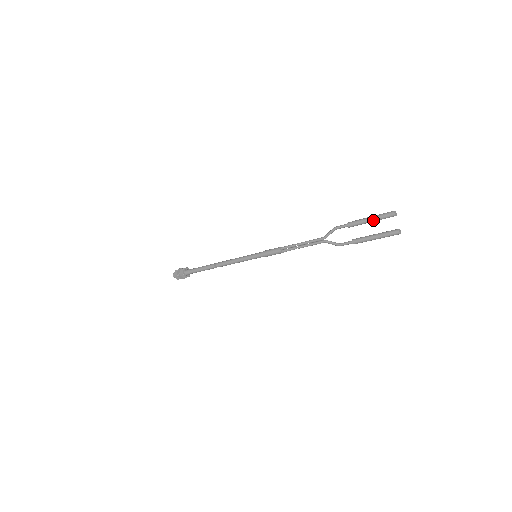
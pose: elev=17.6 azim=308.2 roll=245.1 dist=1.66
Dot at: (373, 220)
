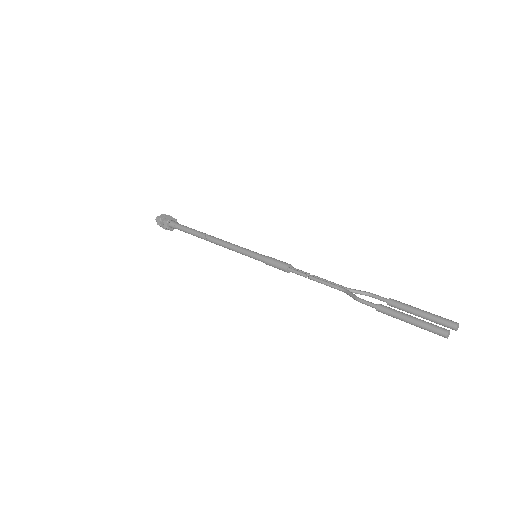
Dot at: (415, 324)
